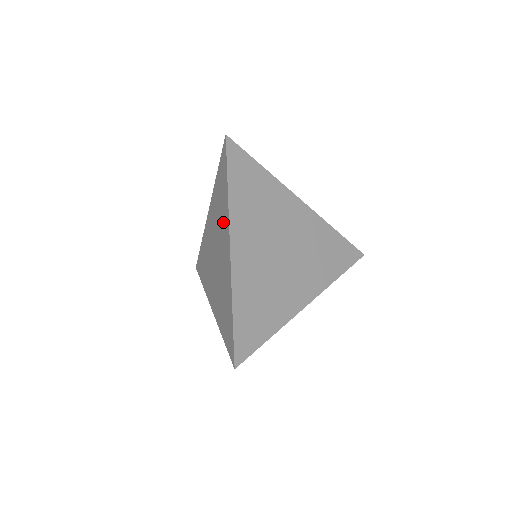
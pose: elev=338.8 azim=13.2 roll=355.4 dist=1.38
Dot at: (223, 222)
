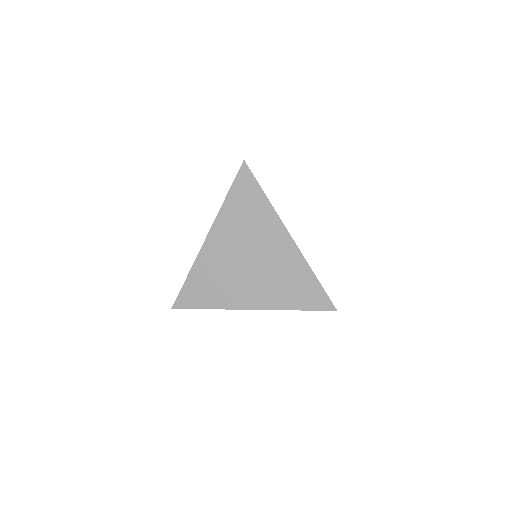
Dot at: occluded
